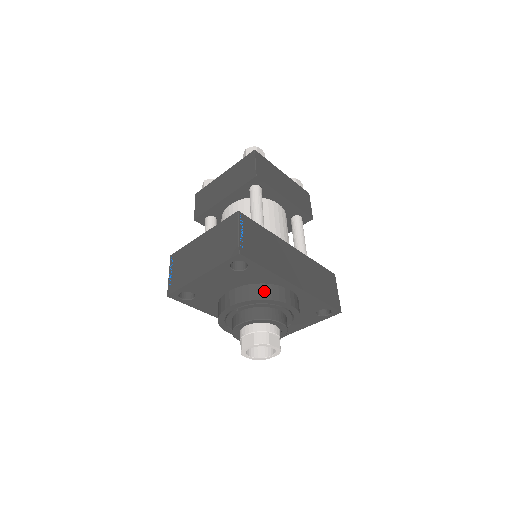
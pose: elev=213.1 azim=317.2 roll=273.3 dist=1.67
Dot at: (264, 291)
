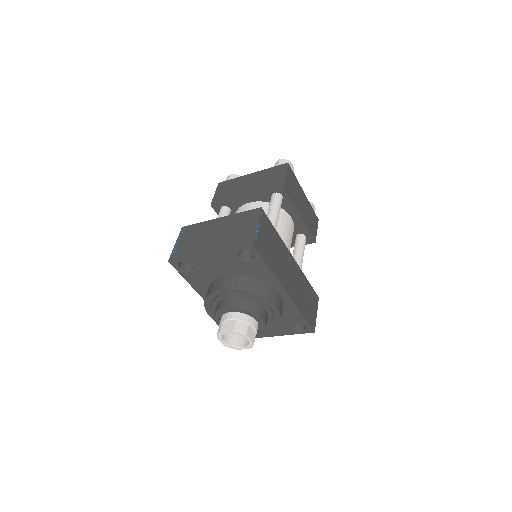
Dot at: (258, 286)
